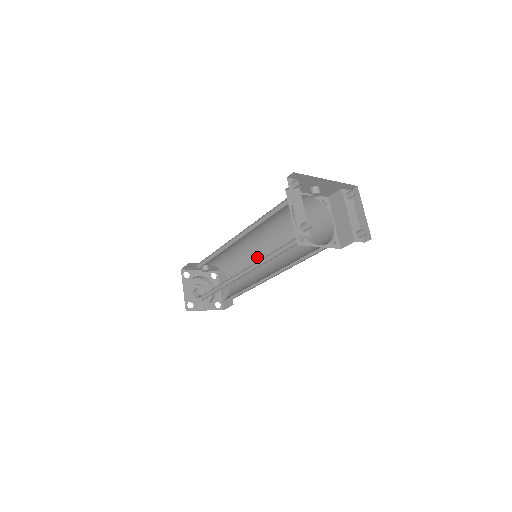
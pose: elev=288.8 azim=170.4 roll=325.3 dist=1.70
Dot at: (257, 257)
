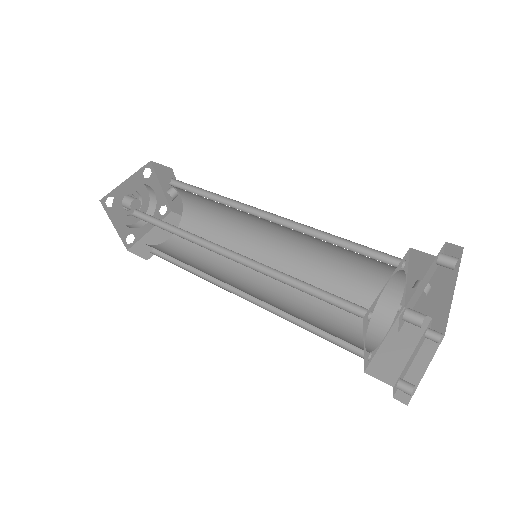
Dot at: occluded
